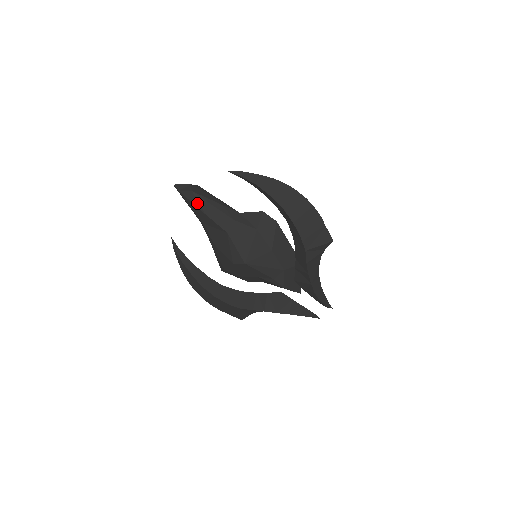
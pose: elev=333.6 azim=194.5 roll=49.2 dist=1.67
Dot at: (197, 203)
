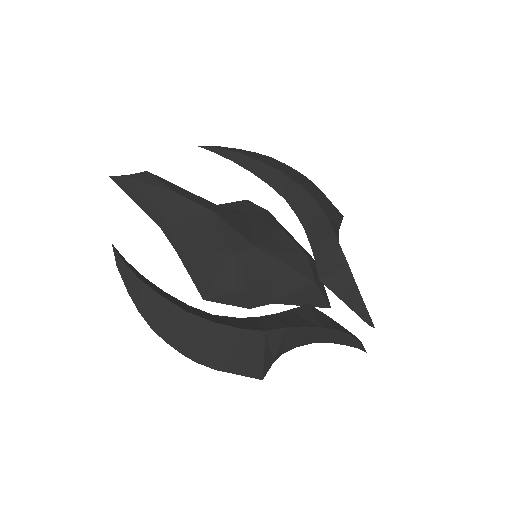
Dot at: (159, 182)
